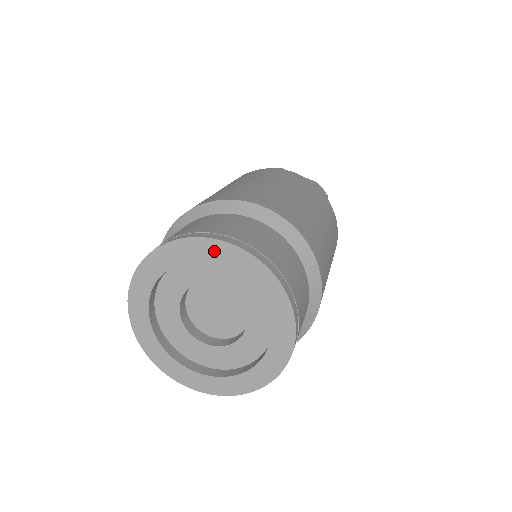
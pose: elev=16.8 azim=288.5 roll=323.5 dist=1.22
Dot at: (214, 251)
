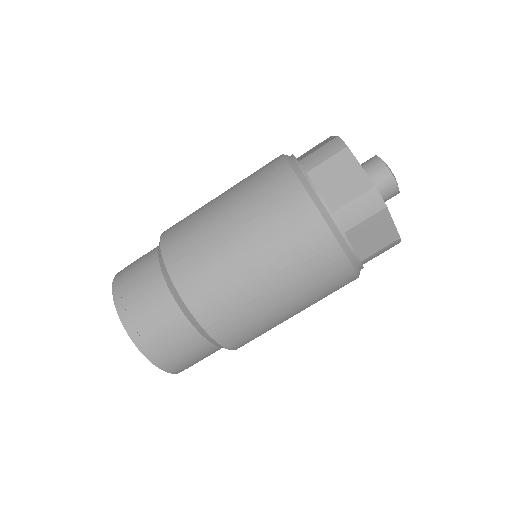
Dot at: occluded
